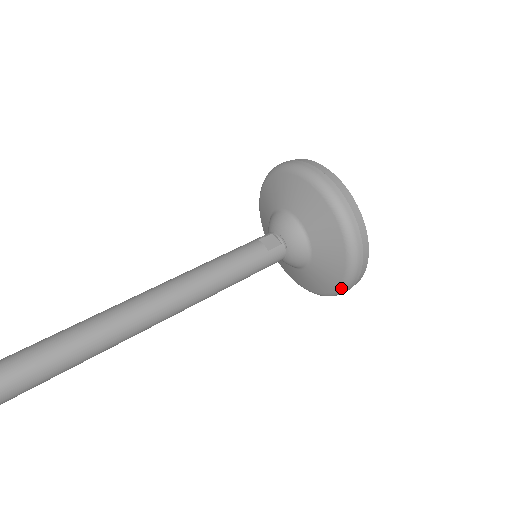
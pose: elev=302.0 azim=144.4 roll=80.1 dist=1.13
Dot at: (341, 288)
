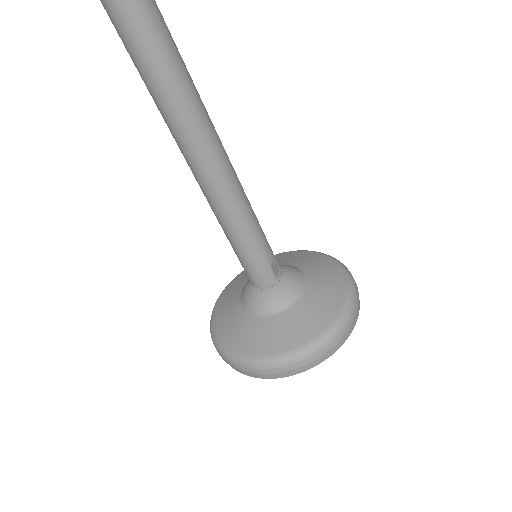
Dot at: (252, 360)
